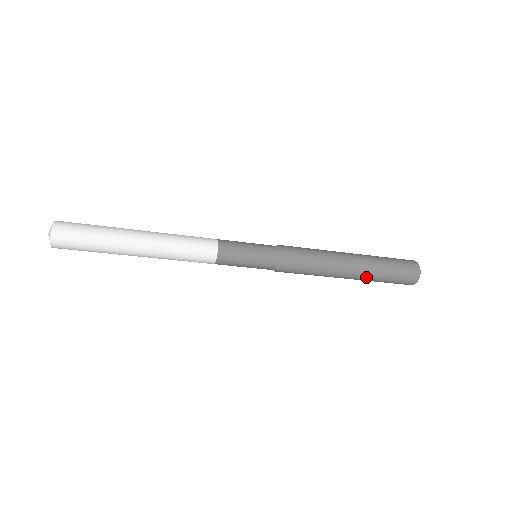
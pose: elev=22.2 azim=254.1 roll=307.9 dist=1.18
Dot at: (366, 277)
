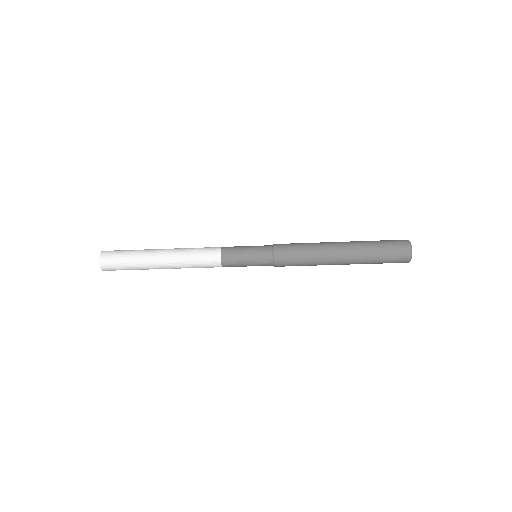
Dot at: (357, 252)
